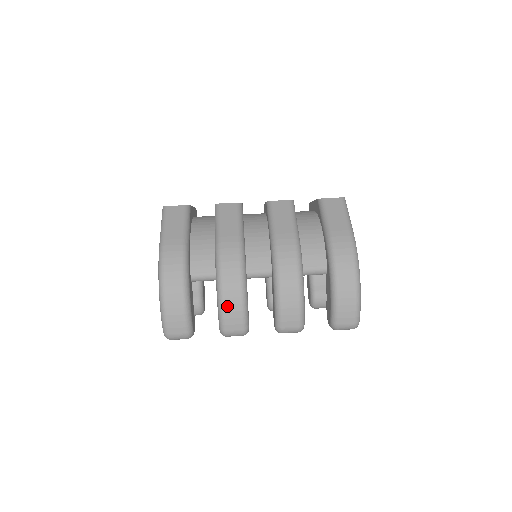
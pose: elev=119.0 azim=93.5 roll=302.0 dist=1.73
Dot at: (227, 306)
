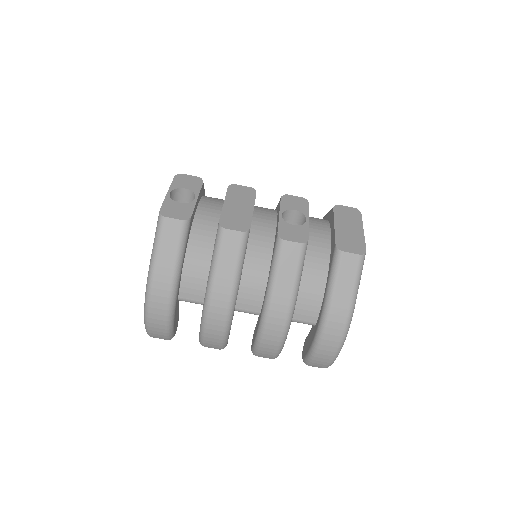
Dot at: (208, 338)
